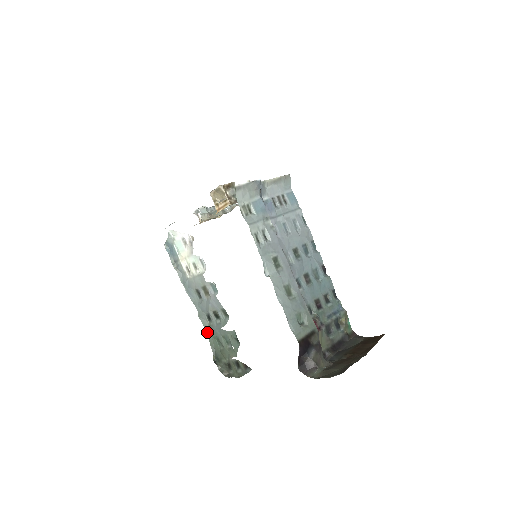
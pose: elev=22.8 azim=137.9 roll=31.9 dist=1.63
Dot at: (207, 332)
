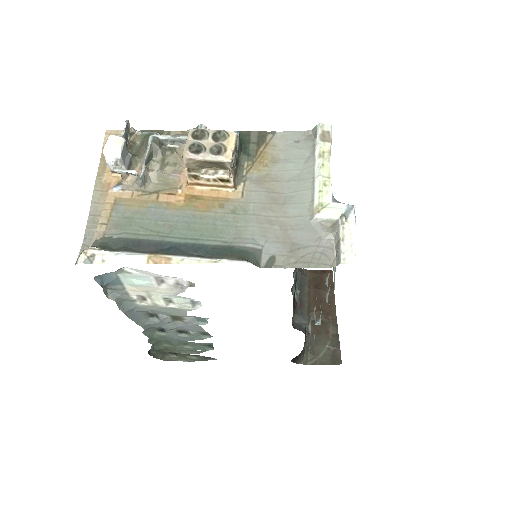
Dot at: (151, 340)
